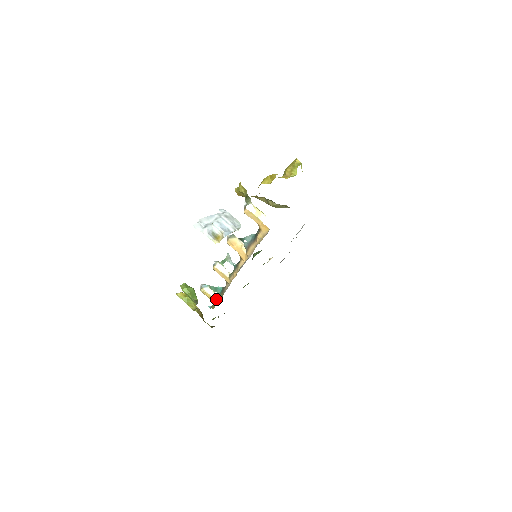
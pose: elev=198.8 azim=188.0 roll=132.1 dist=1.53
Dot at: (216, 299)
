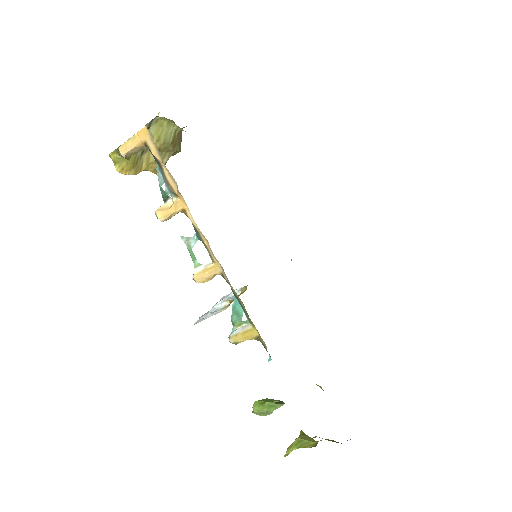
Dot at: (251, 326)
